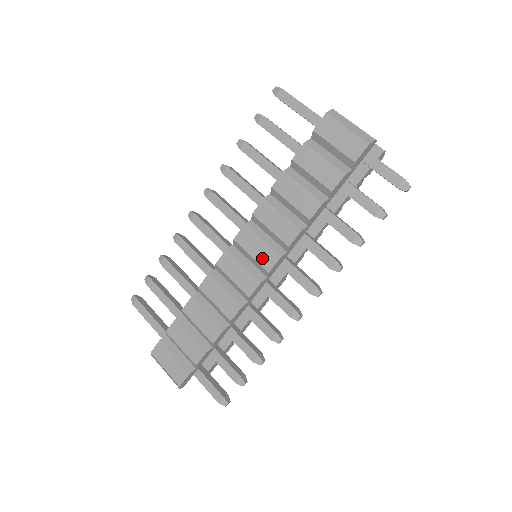
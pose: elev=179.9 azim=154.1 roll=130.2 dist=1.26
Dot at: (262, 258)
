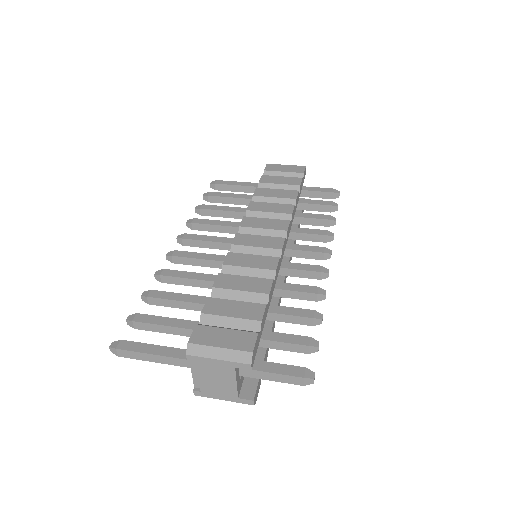
Dot at: (275, 226)
